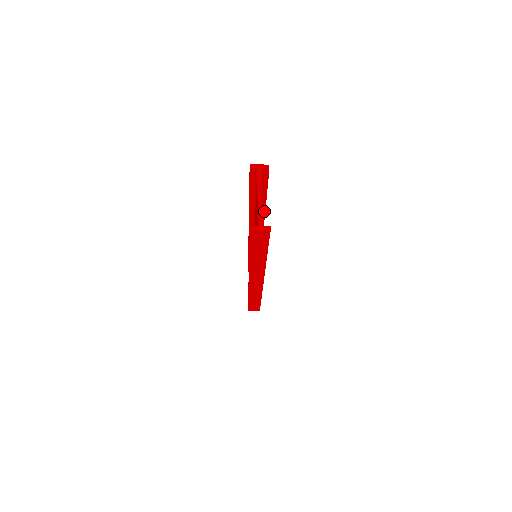
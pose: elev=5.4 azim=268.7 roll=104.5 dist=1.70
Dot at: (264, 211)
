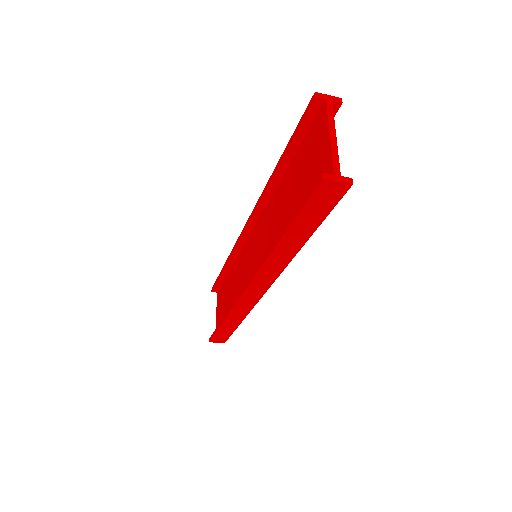
Dot at: occluded
